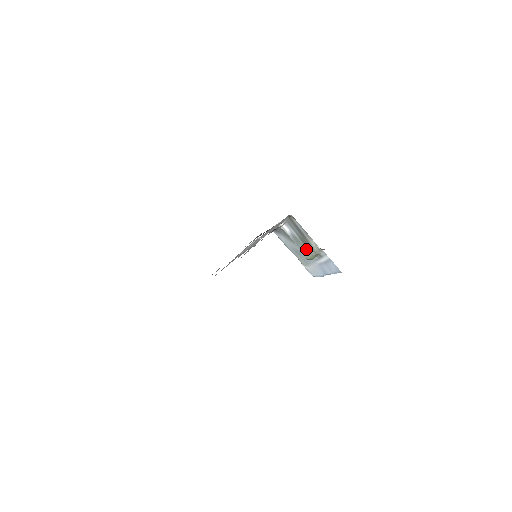
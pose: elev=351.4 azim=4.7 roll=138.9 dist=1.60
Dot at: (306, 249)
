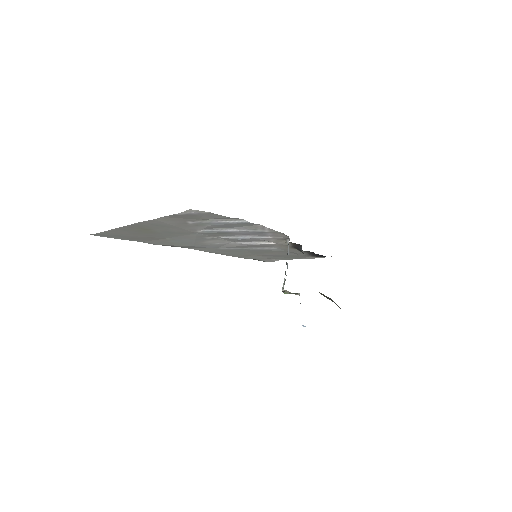
Dot at: (285, 280)
